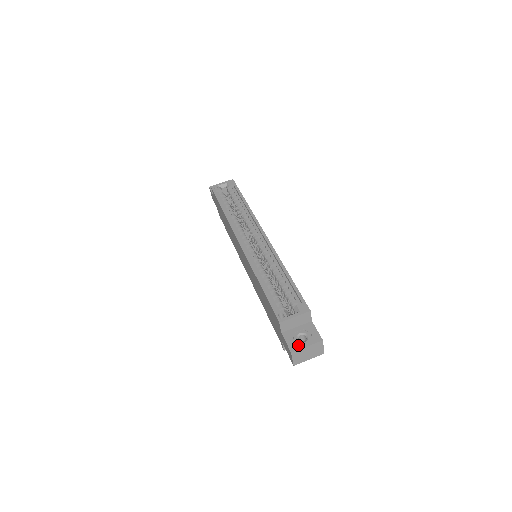
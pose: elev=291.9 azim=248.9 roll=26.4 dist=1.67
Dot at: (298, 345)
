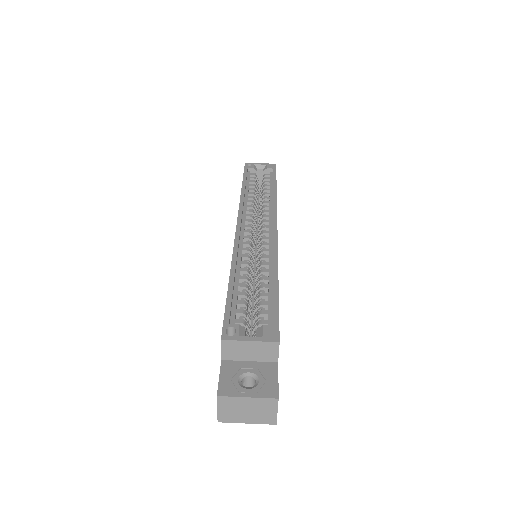
Dot at: (235, 389)
